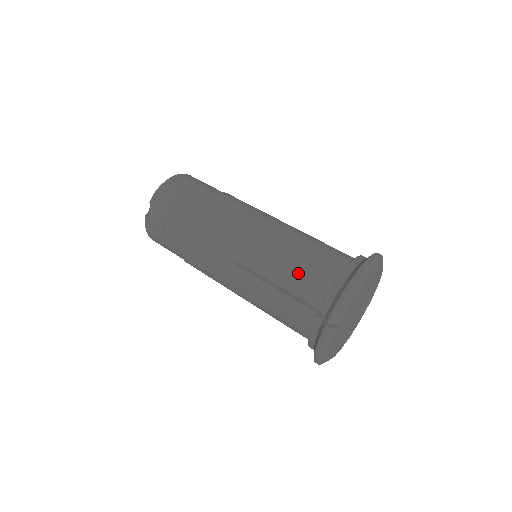
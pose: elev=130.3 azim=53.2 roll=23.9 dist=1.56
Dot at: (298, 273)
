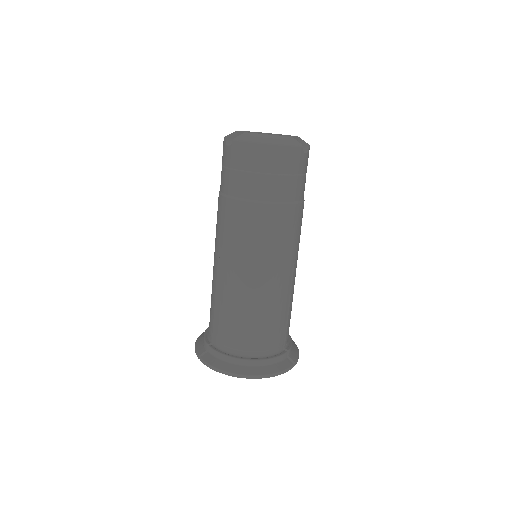
Dot at: (227, 323)
